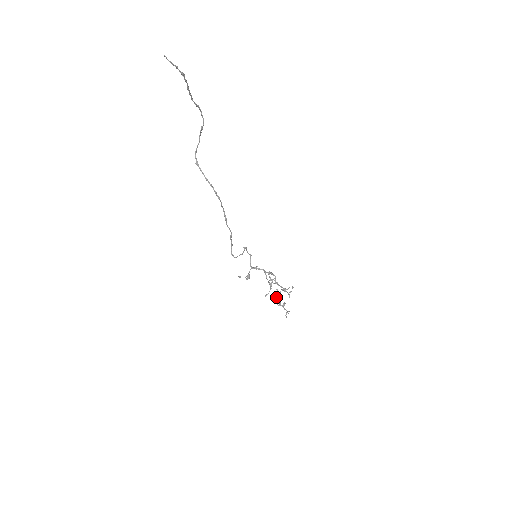
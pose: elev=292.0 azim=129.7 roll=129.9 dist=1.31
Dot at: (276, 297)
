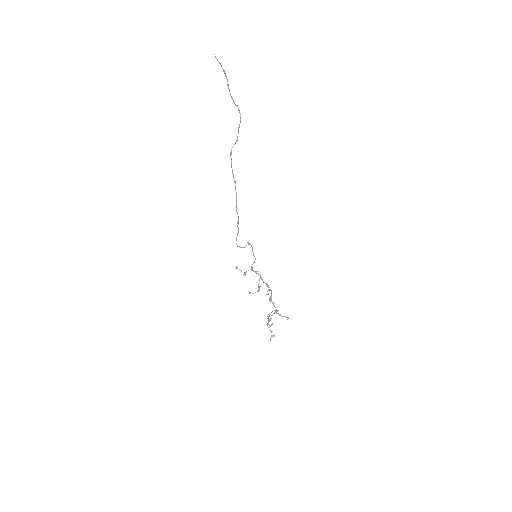
Dot at: occluded
